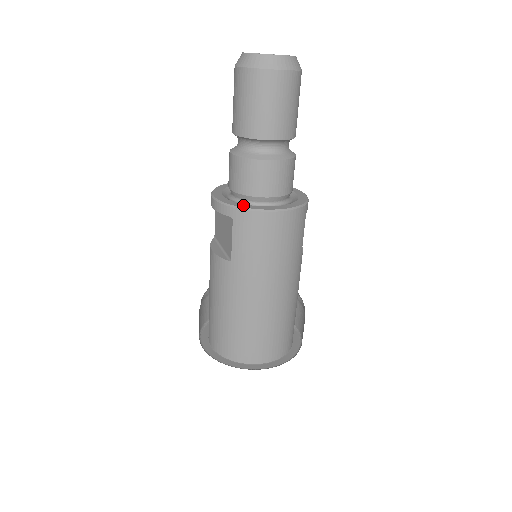
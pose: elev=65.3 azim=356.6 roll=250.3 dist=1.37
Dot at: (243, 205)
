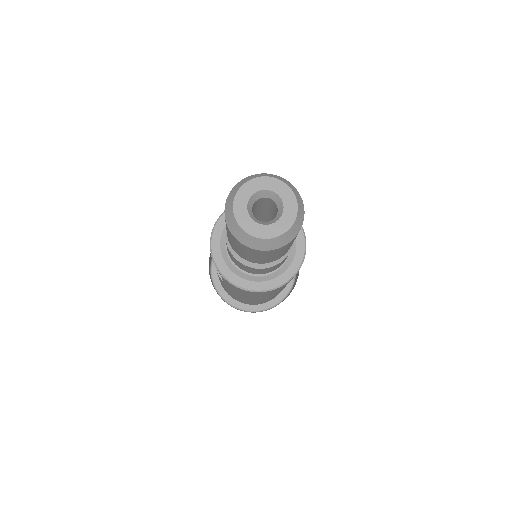
Dot at: (231, 275)
